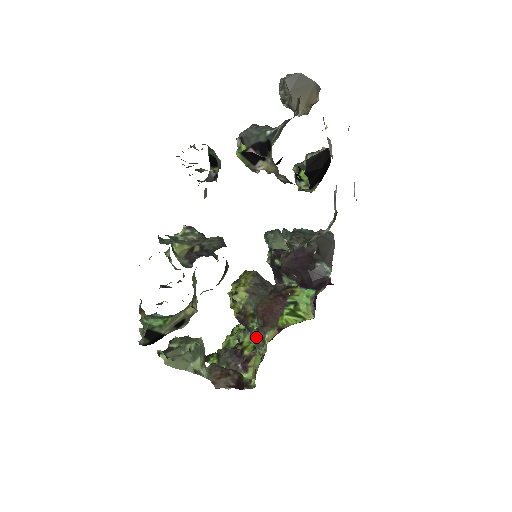
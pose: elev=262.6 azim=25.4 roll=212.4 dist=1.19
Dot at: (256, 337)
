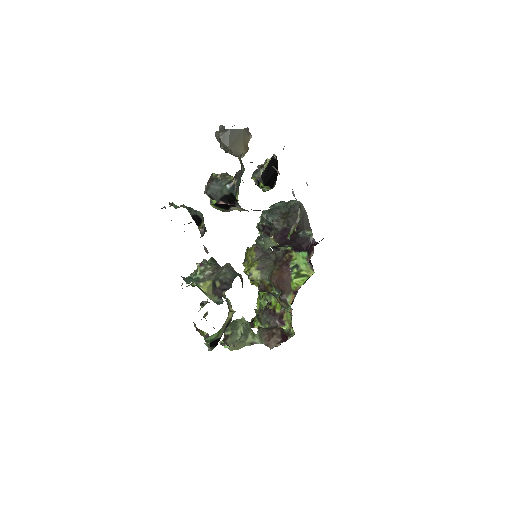
Dot at: (281, 303)
